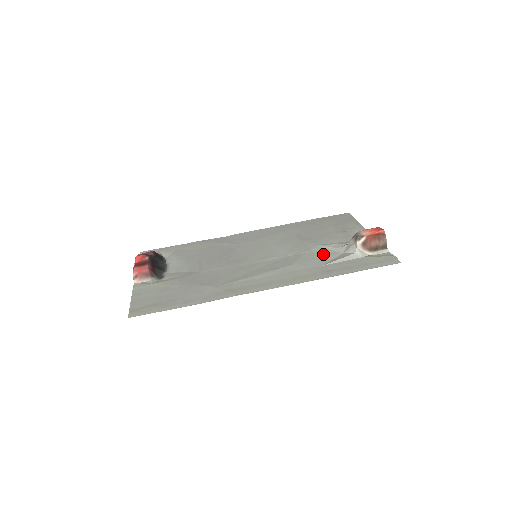
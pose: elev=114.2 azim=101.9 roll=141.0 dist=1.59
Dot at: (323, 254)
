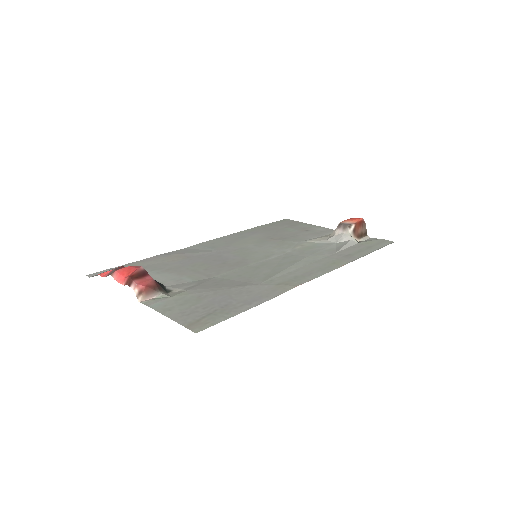
Dot at: (321, 246)
